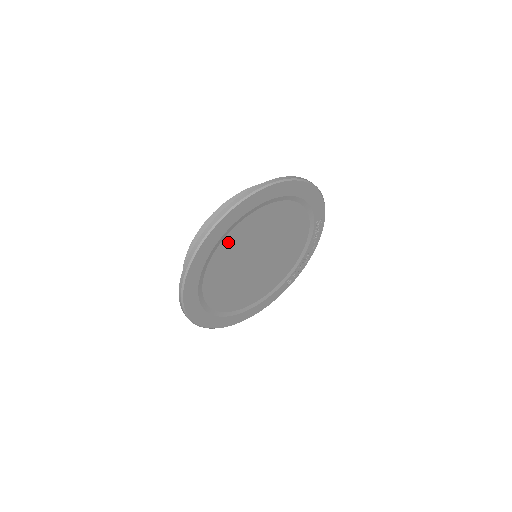
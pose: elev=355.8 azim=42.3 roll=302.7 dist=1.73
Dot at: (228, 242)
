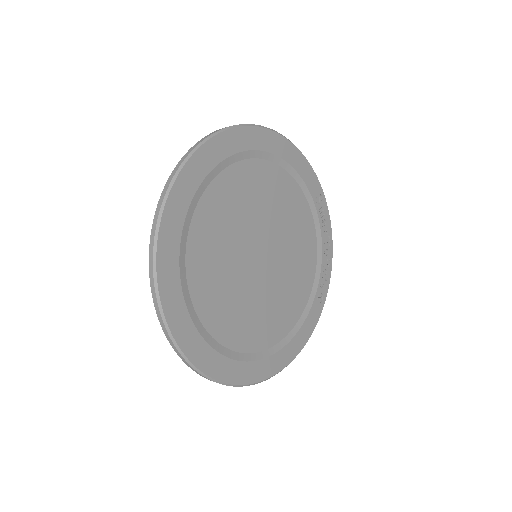
Dot at: (202, 222)
